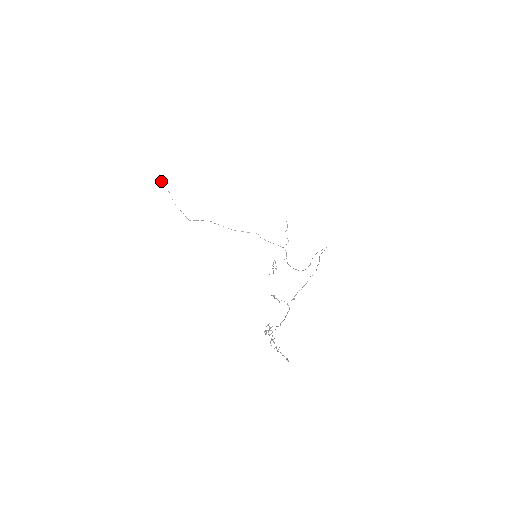
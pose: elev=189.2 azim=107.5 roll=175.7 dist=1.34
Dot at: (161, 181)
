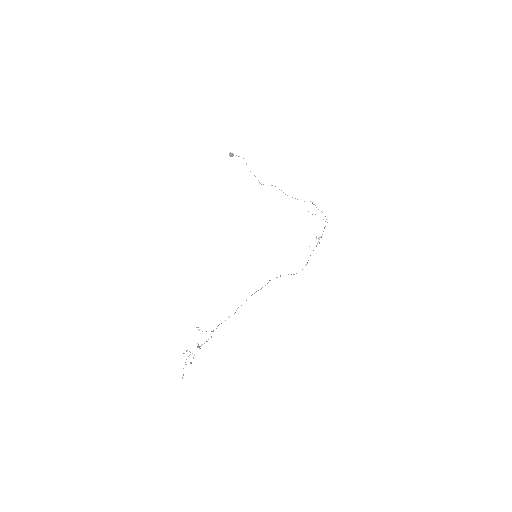
Dot at: (230, 155)
